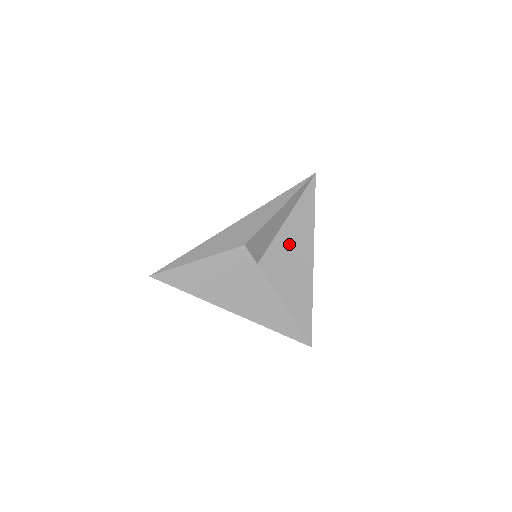
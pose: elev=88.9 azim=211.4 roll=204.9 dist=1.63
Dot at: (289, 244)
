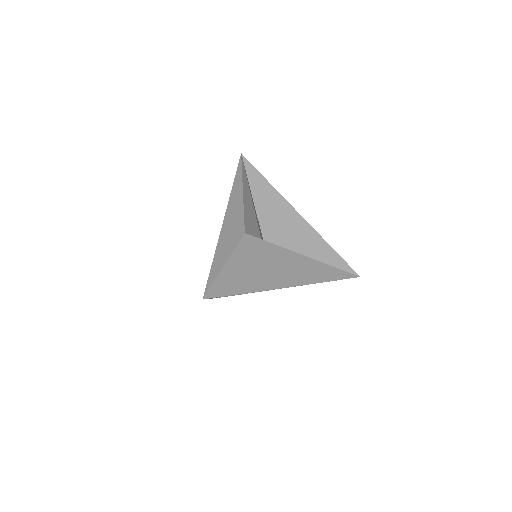
Dot at: (271, 213)
